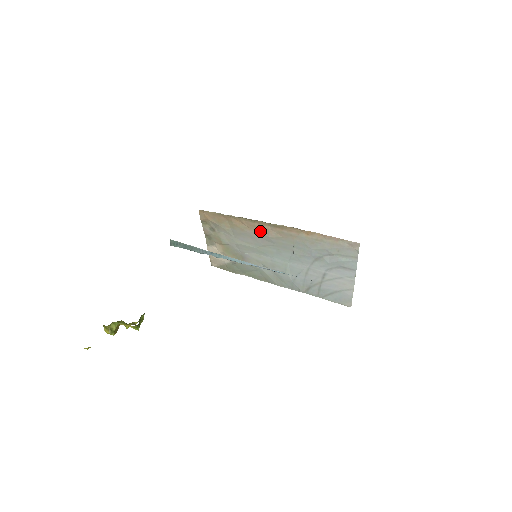
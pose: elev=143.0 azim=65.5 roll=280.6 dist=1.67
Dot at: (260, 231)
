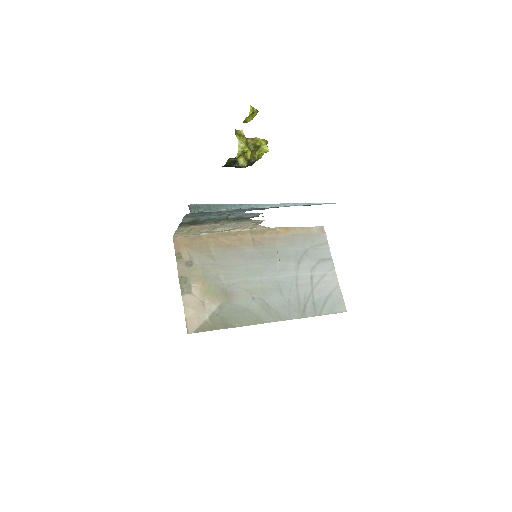
Dot at: (243, 244)
